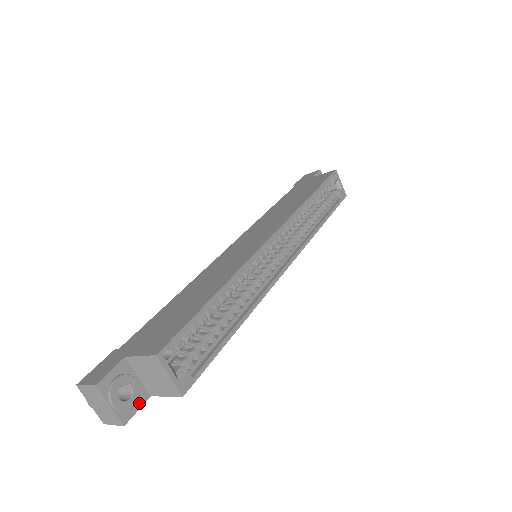
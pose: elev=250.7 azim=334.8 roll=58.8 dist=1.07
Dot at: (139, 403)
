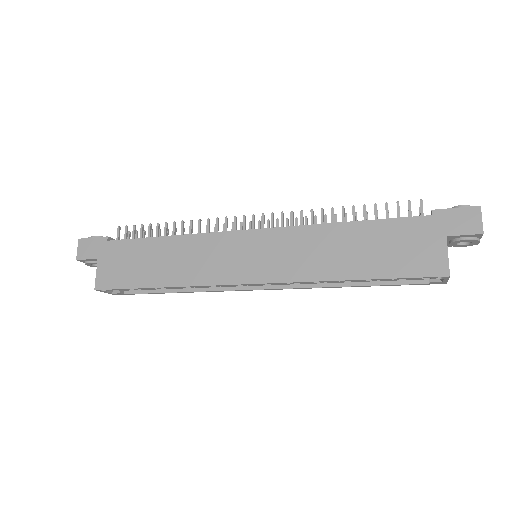
Dot at: occluded
